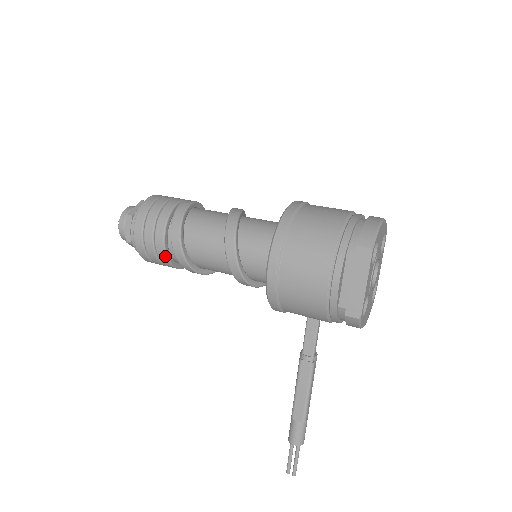
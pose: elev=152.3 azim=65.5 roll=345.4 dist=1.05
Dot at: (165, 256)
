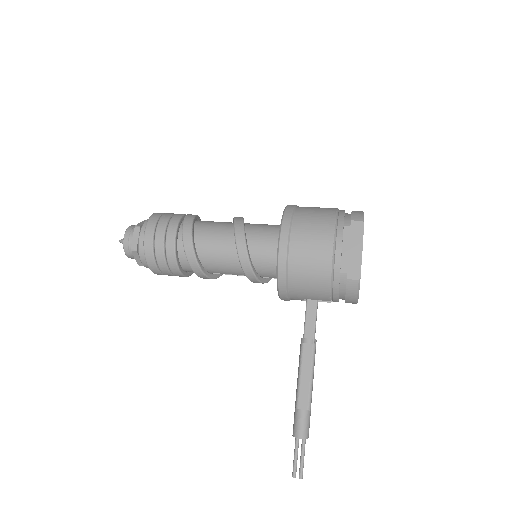
Dot at: (174, 255)
